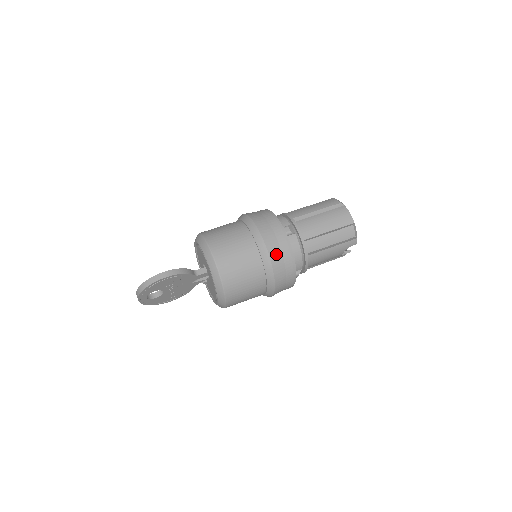
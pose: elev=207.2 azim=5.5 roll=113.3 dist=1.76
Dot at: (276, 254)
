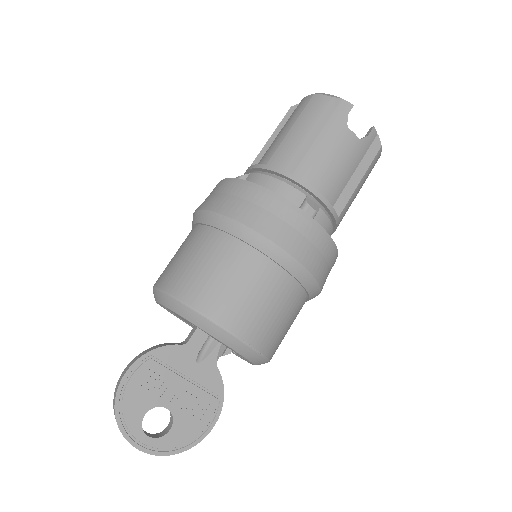
Dot at: (225, 203)
